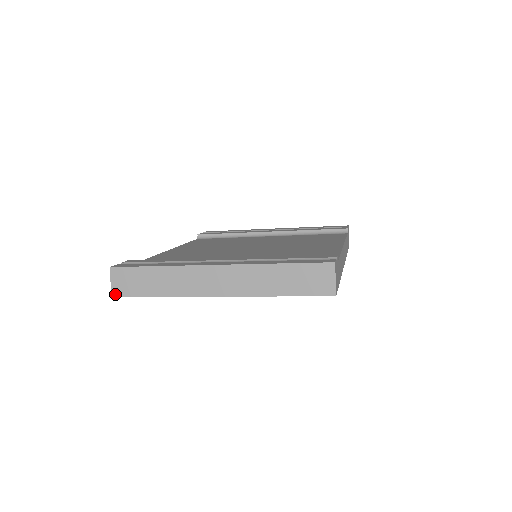
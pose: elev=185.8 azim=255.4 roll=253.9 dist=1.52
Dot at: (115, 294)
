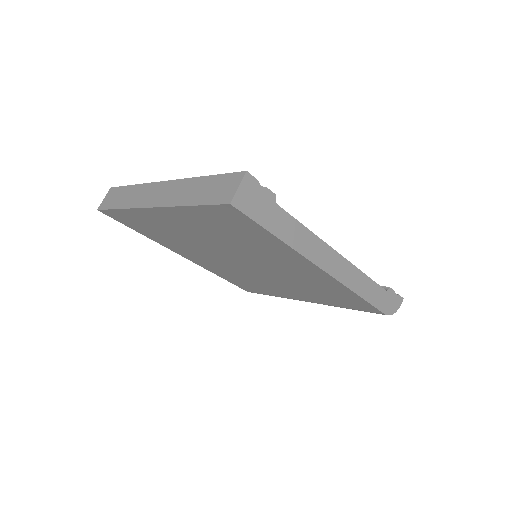
Dot at: (100, 208)
